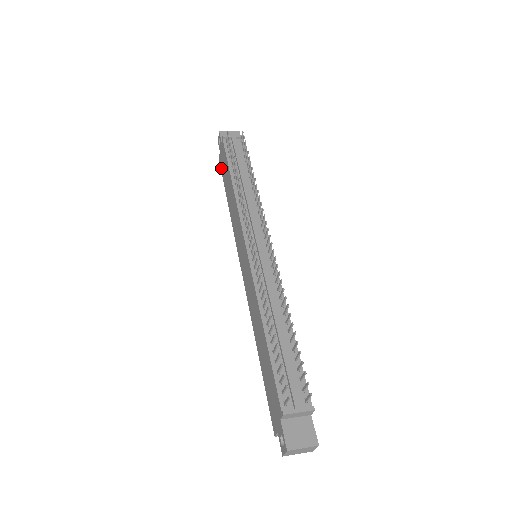
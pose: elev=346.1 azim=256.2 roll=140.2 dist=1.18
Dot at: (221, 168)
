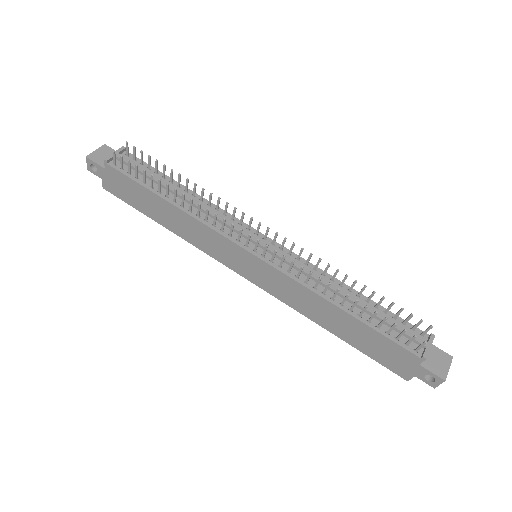
Dot at: (118, 196)
